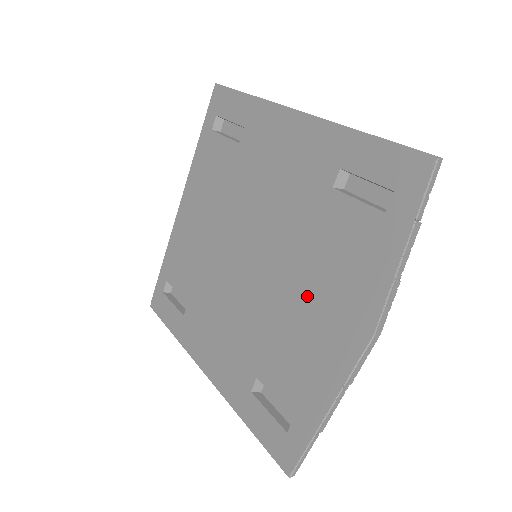
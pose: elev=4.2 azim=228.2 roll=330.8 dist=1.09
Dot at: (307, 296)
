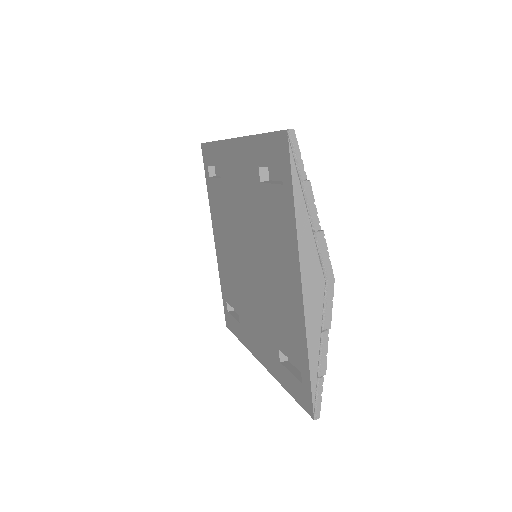
Dot at: (276, 270)
